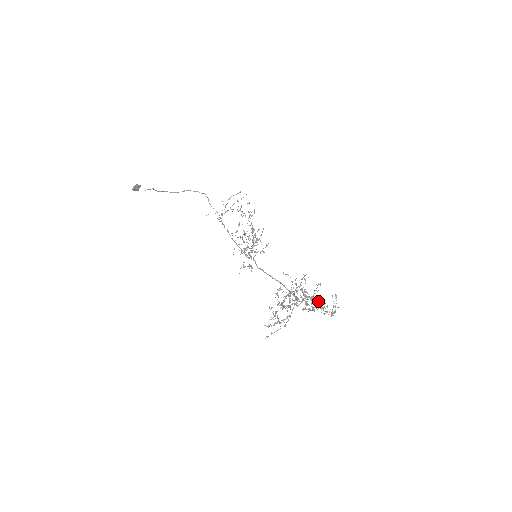
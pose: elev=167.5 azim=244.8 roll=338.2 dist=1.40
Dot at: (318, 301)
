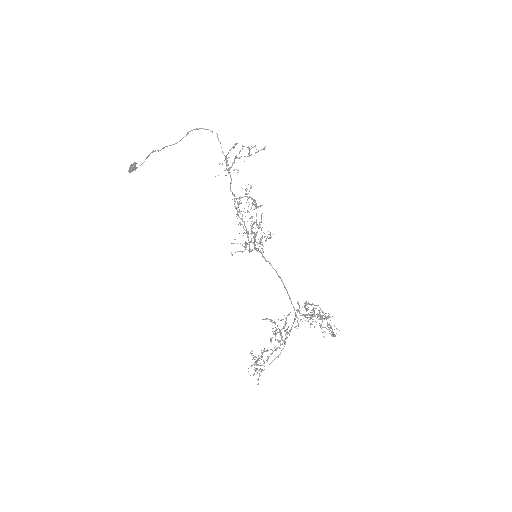
Dot at: occluded
